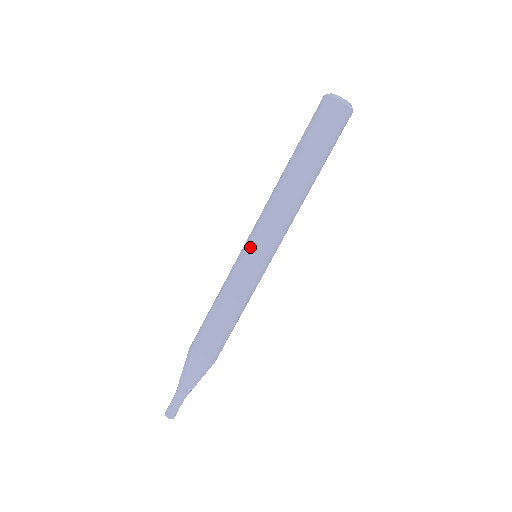
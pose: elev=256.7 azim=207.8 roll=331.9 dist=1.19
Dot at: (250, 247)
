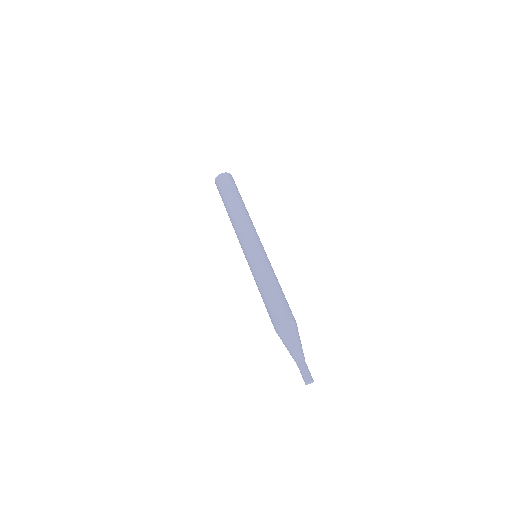
Dot at: (246, 251)
